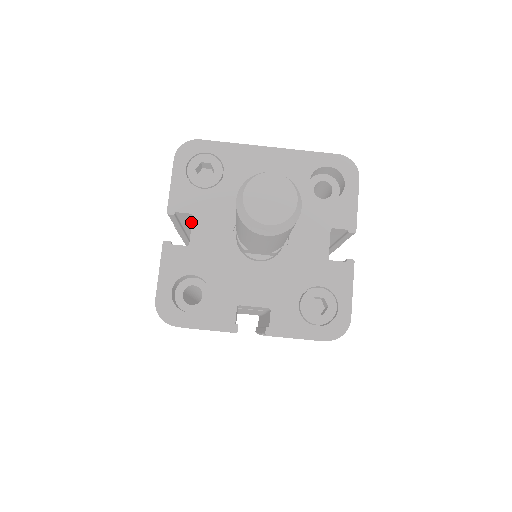
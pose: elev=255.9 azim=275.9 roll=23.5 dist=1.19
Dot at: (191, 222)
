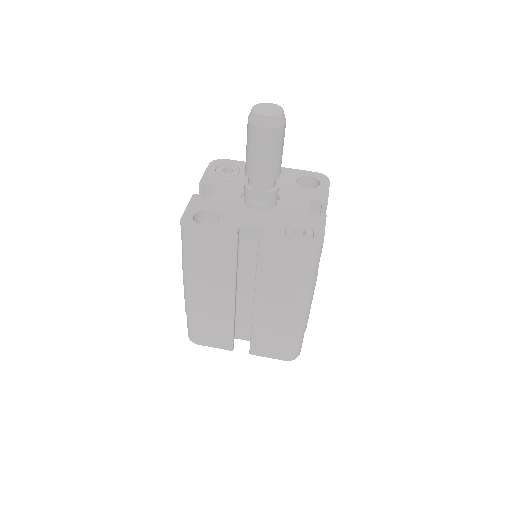
Dot at: occluded
